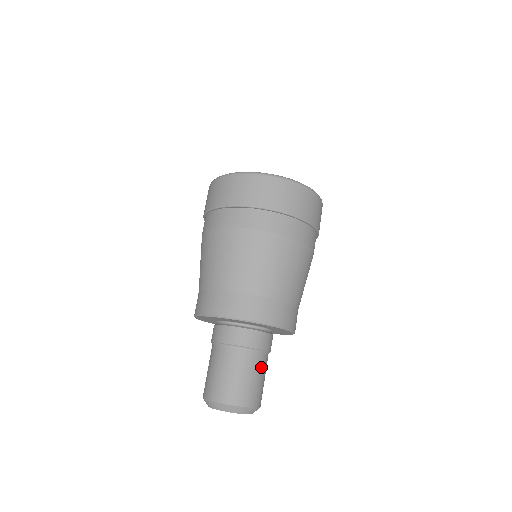
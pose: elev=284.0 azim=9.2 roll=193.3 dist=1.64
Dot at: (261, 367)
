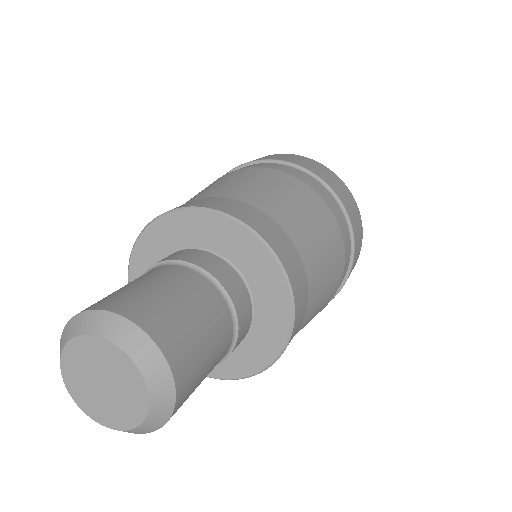
Dot at: (194, 291)
